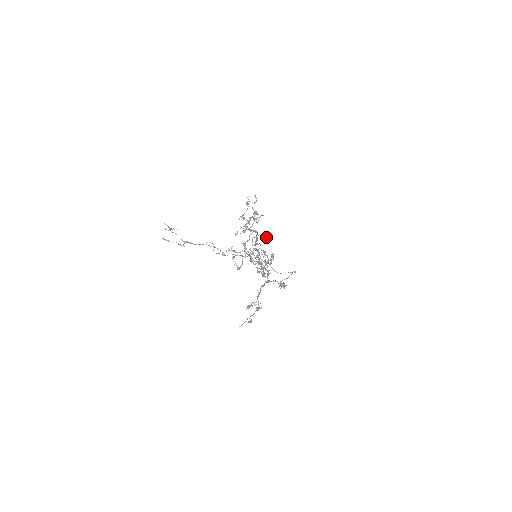
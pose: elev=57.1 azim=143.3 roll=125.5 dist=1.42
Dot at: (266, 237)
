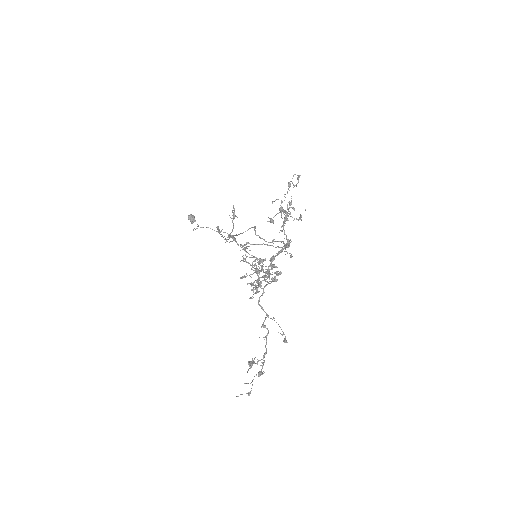
Dot at: (291, 254)
